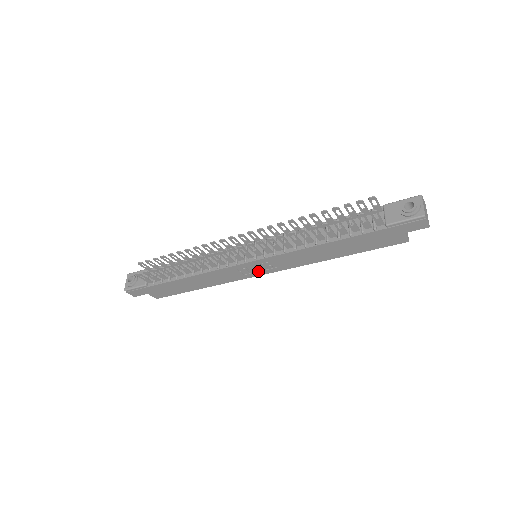
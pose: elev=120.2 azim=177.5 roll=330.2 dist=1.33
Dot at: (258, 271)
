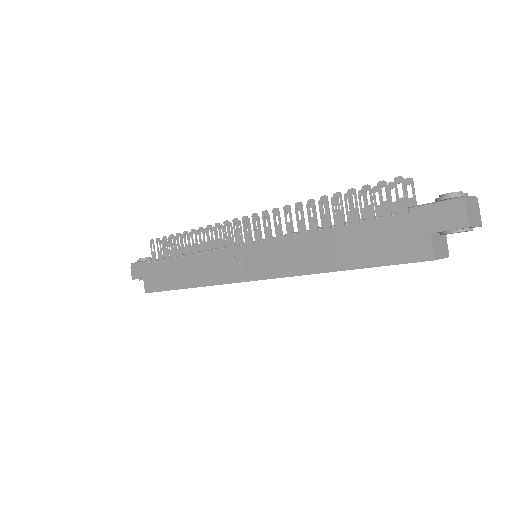
Dot at: (245, 271)
